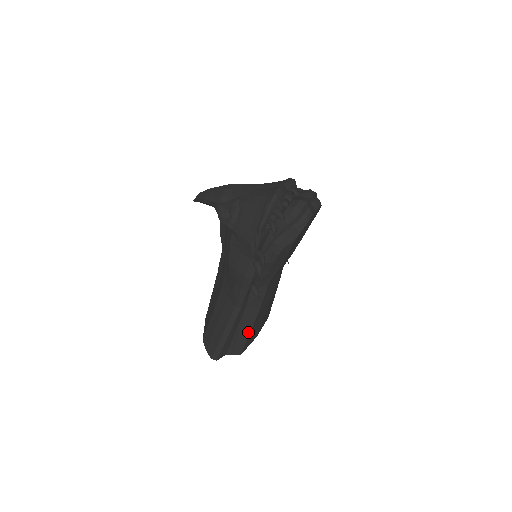
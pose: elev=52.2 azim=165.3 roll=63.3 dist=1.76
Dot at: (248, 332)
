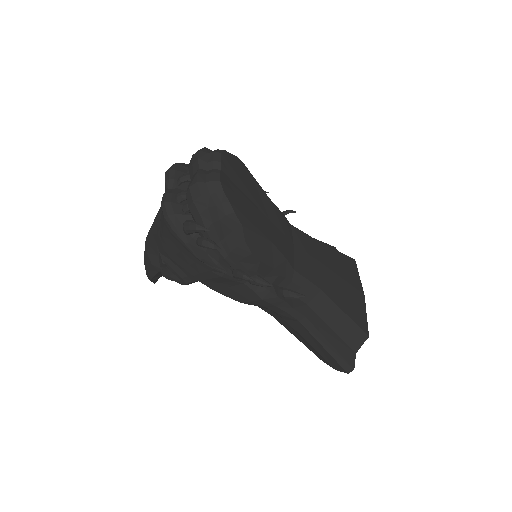
Dot at: (345, 317)
